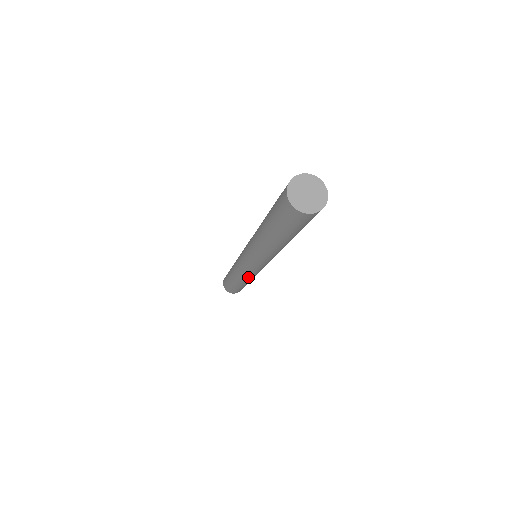
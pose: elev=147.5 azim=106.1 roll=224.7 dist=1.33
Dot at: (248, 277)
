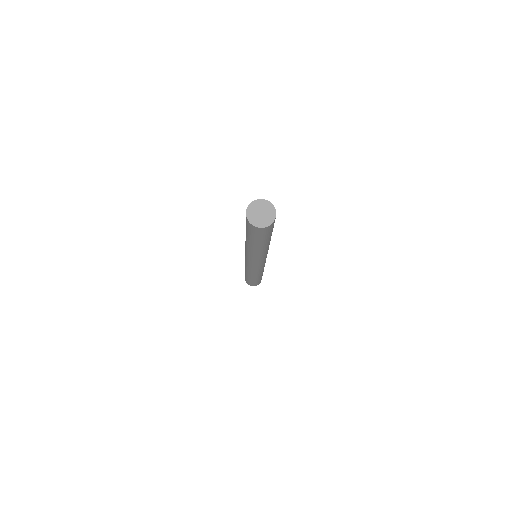
Dot at: (255, 273)
